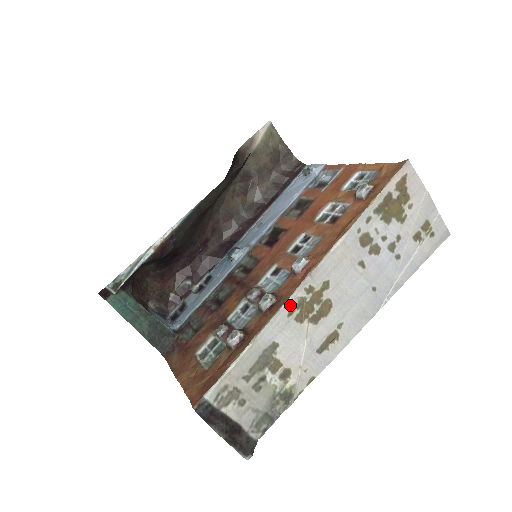
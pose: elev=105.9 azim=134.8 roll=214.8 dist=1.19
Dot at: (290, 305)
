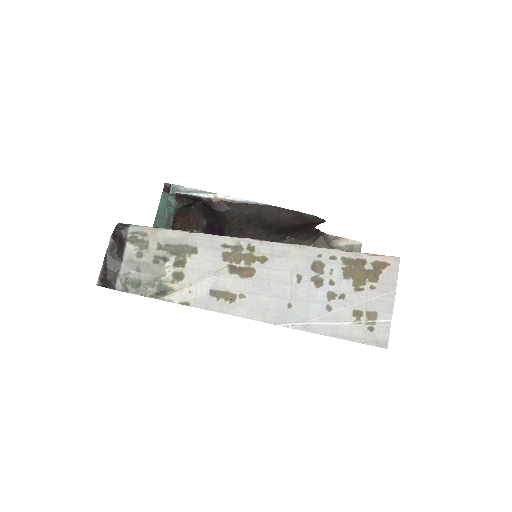
Dot at: (230, 241)
